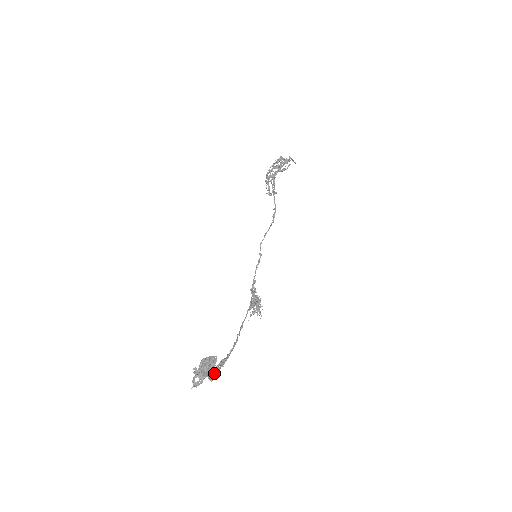
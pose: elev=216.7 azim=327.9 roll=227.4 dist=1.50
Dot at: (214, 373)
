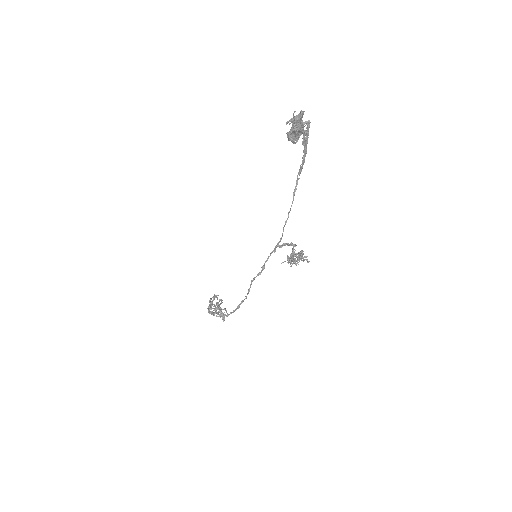
Dot at: (306, 130)
